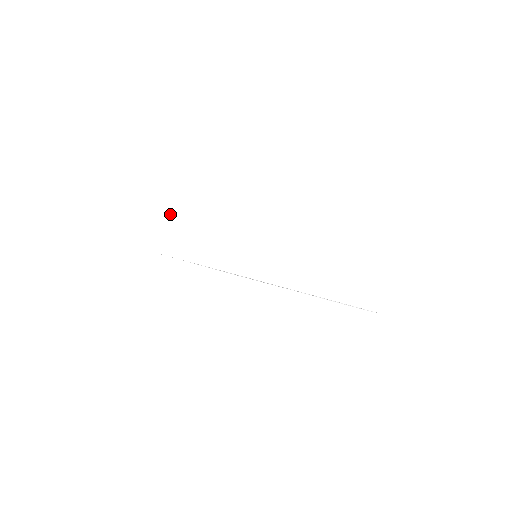
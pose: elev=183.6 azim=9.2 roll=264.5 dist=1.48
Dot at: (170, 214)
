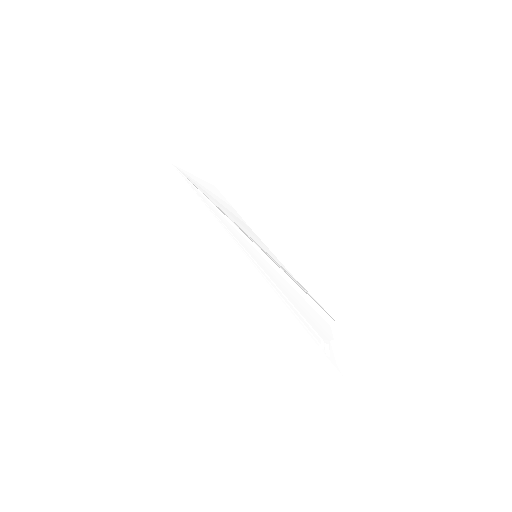
Dot at: (207, 183)
